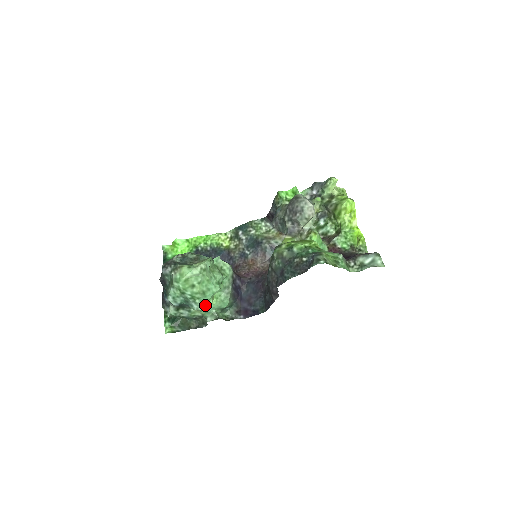
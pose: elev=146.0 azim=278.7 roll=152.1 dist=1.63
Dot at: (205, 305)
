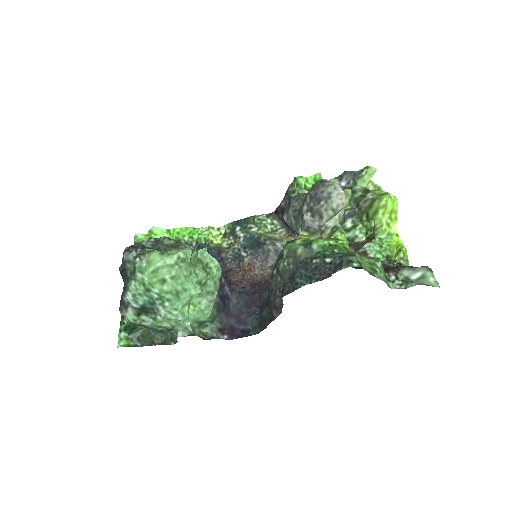
Dot at: (177, 312)
